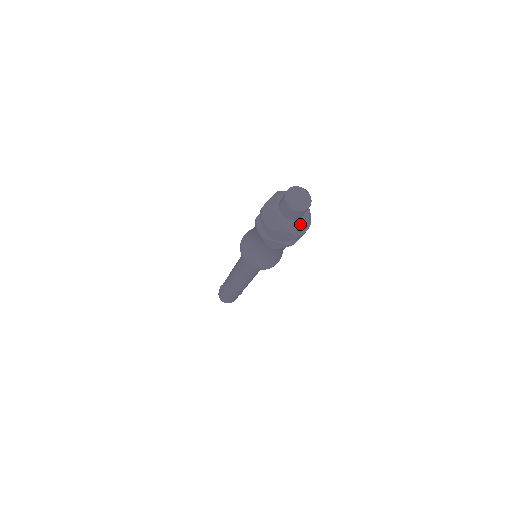
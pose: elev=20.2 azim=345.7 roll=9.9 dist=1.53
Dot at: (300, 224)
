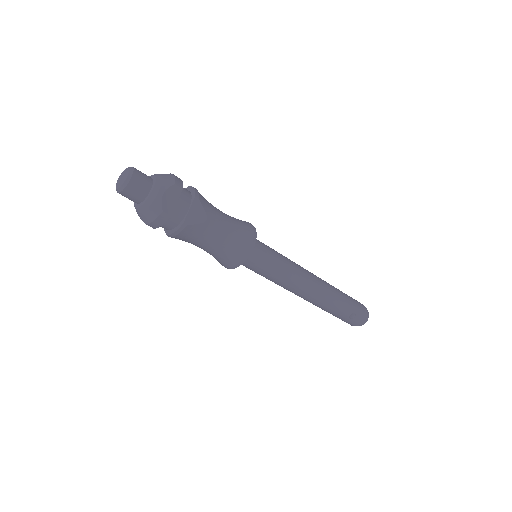
Dot at: (140, 209)
